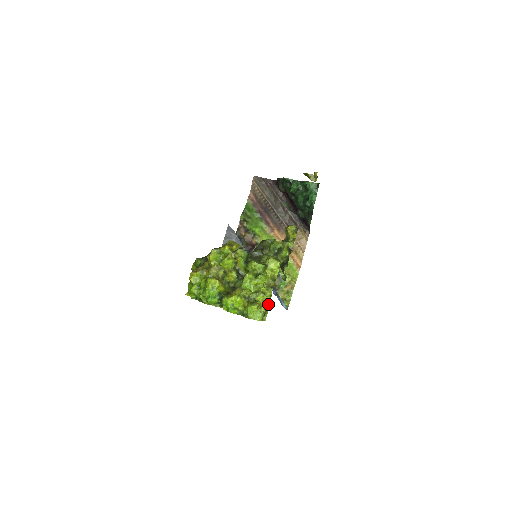
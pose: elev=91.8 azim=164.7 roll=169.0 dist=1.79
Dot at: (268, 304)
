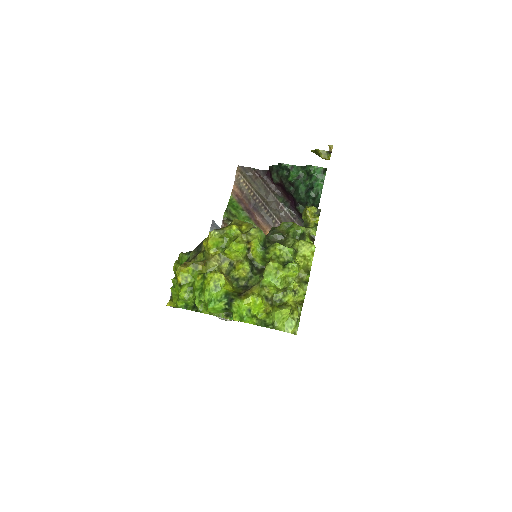
Dot at: occluded
